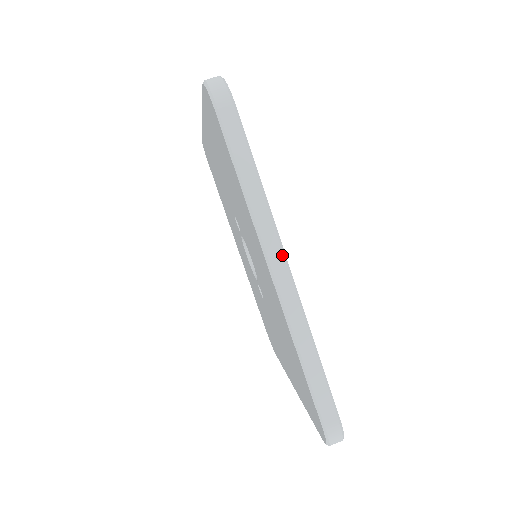
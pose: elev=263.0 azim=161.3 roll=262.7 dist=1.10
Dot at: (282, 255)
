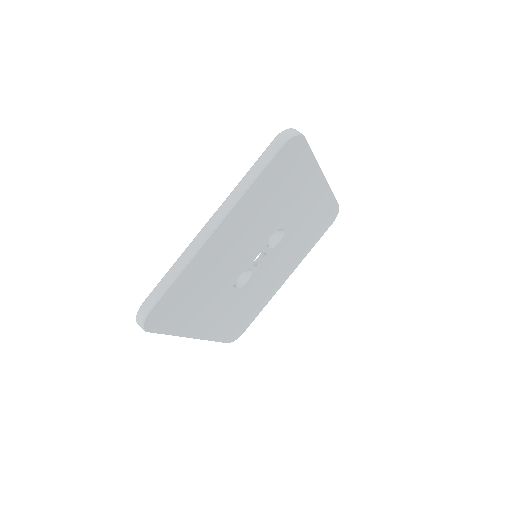
Dot at: (221, 219)
